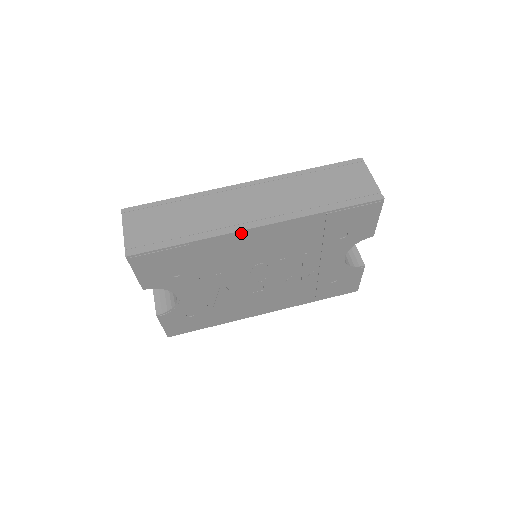
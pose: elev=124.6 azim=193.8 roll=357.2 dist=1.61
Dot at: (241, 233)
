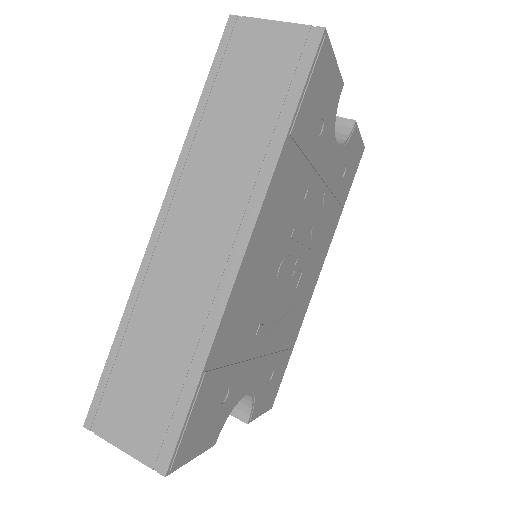
Dot at: (236, 284)
